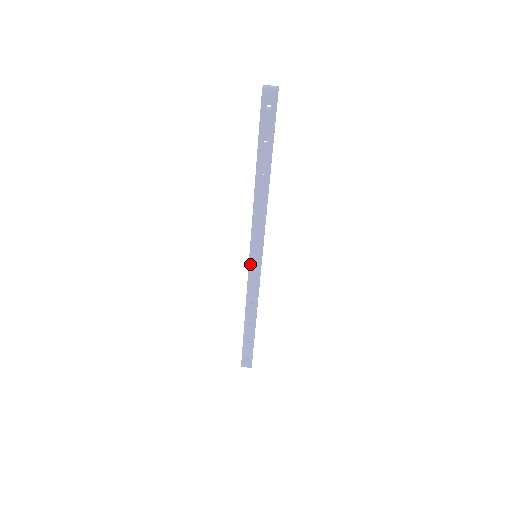
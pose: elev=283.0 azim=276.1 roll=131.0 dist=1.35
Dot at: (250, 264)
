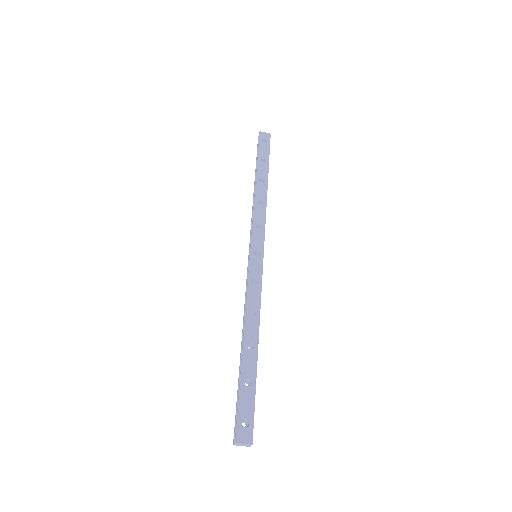
Dot at: occluded
